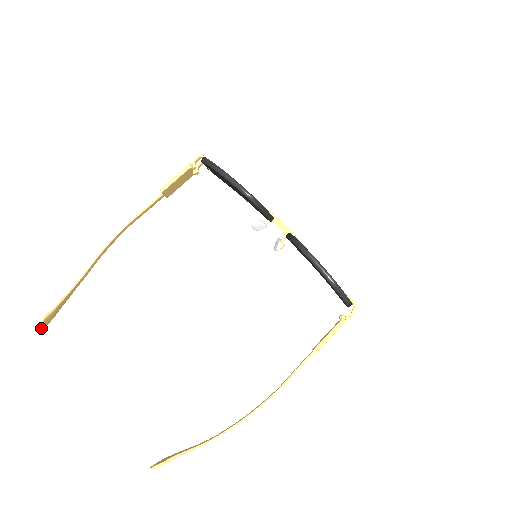
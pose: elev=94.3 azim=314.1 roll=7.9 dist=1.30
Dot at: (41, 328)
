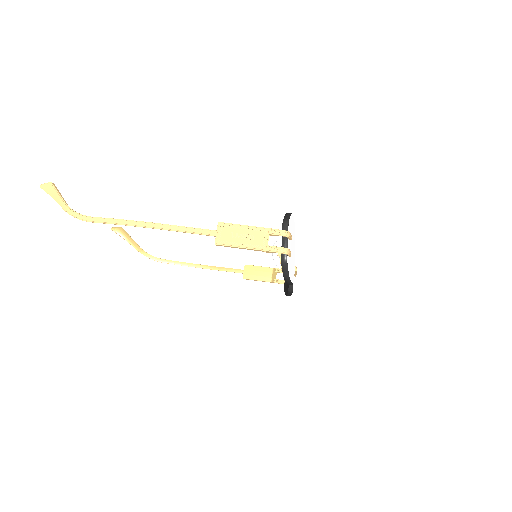
Dot at: (115, 229)
